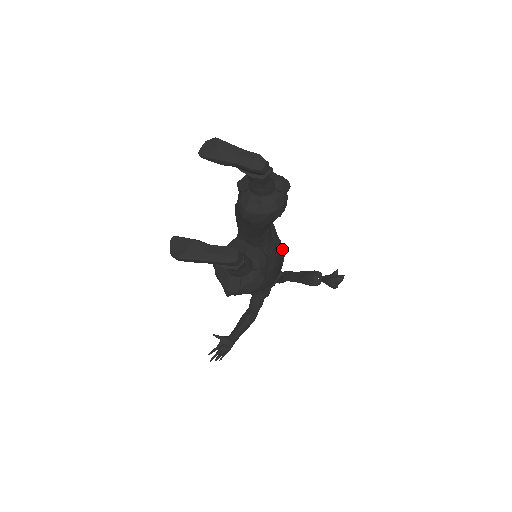
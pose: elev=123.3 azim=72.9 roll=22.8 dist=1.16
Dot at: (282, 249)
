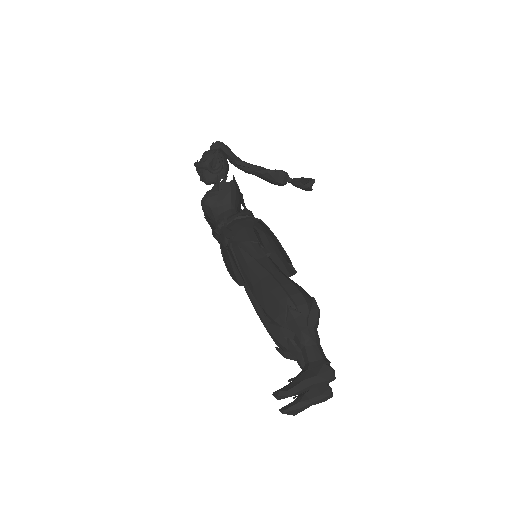
Dot at: (270, 231)
